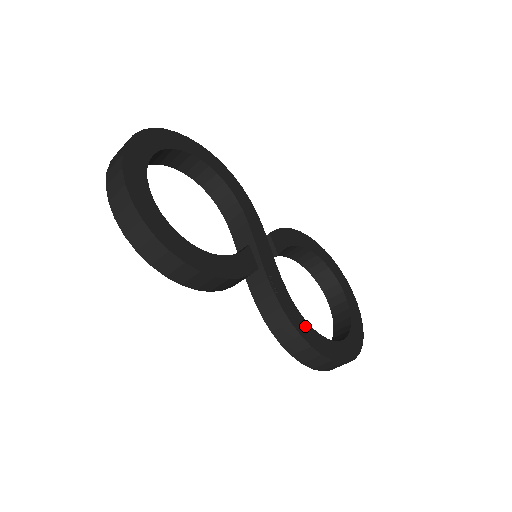
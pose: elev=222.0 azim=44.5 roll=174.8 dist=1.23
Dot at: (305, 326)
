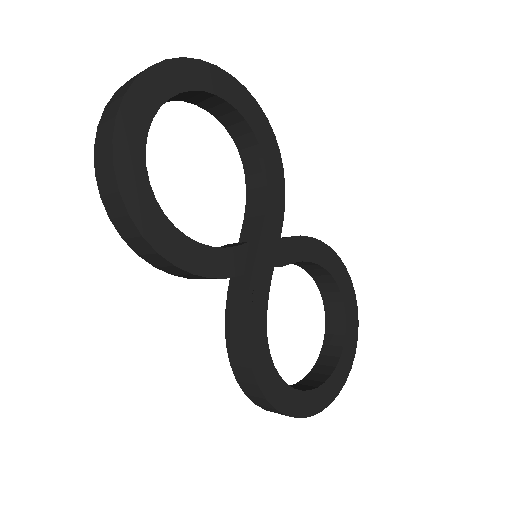
Dot at: (265, 360)
